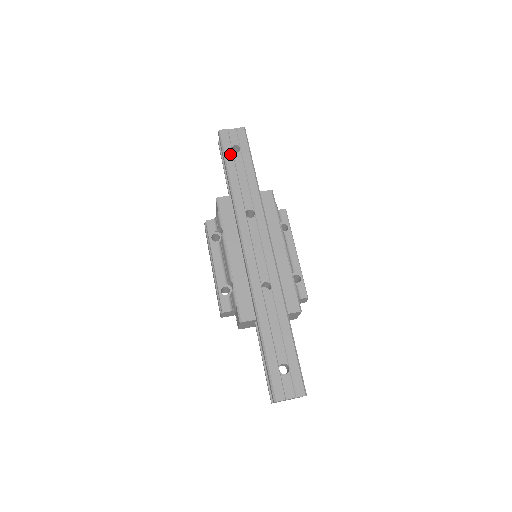
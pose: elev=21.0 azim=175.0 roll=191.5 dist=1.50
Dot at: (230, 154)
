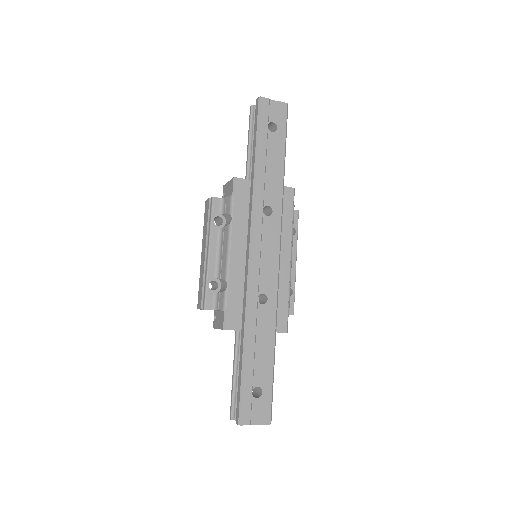
Dot at: (265, 131)
